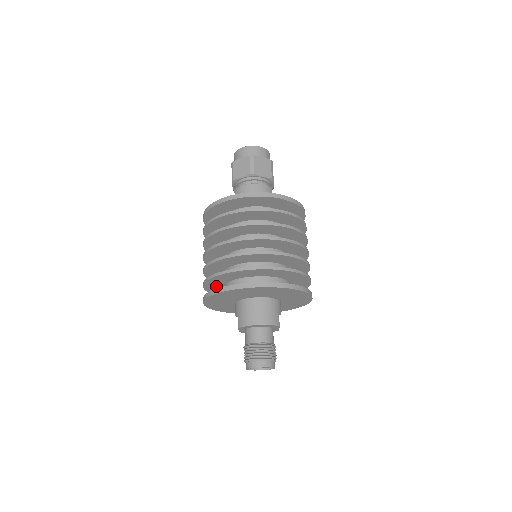
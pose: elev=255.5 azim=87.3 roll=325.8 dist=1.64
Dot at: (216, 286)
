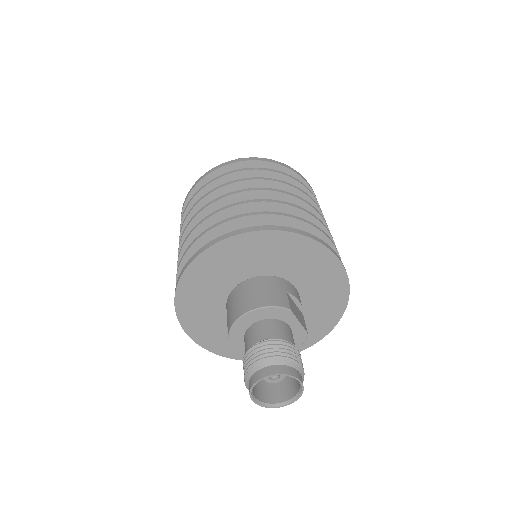
Dot at: occluded
